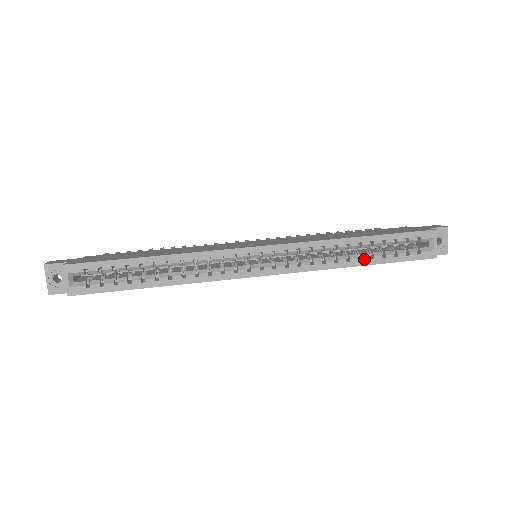
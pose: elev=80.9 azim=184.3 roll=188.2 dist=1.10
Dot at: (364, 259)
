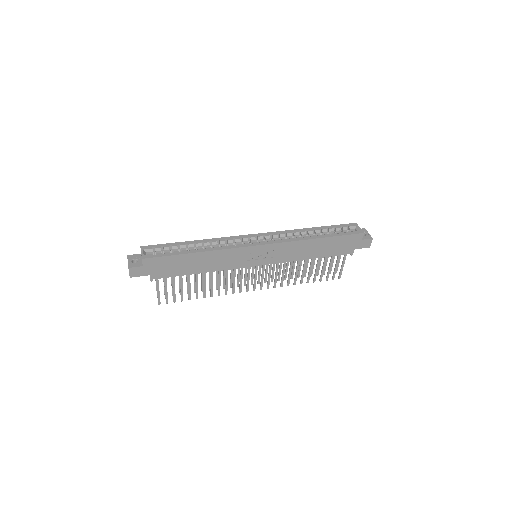
Dot at: (319, 236)
